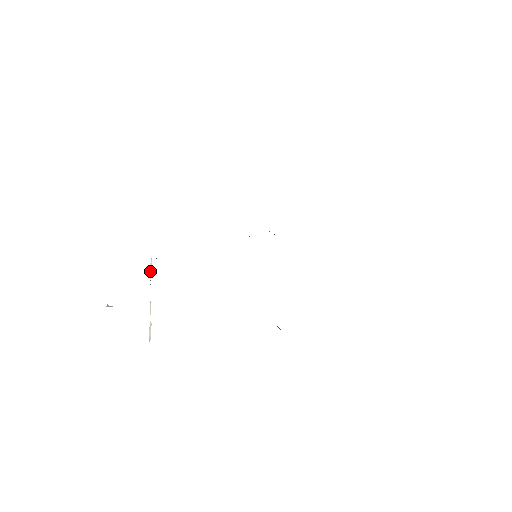
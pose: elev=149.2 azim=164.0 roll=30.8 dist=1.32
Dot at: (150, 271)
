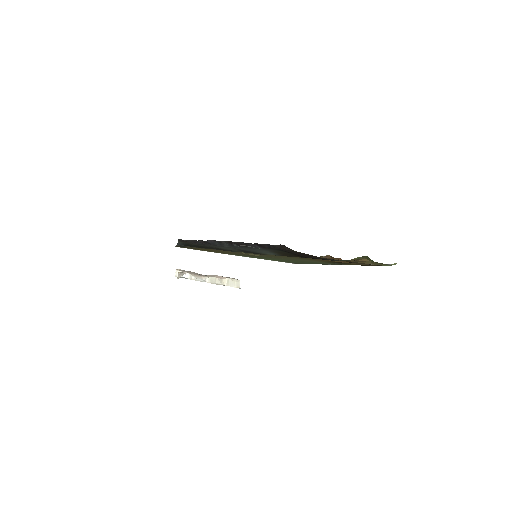
Dot at: (183, 276)
